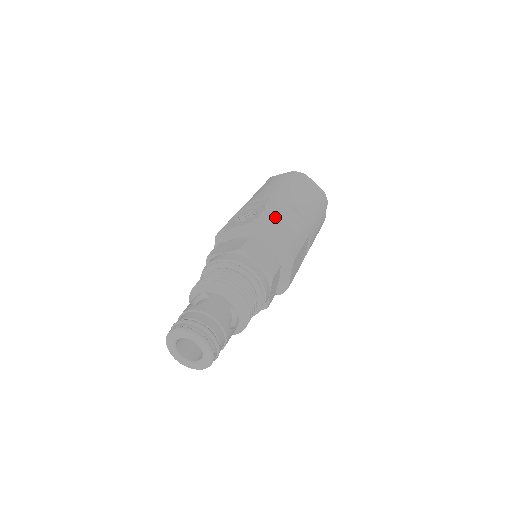
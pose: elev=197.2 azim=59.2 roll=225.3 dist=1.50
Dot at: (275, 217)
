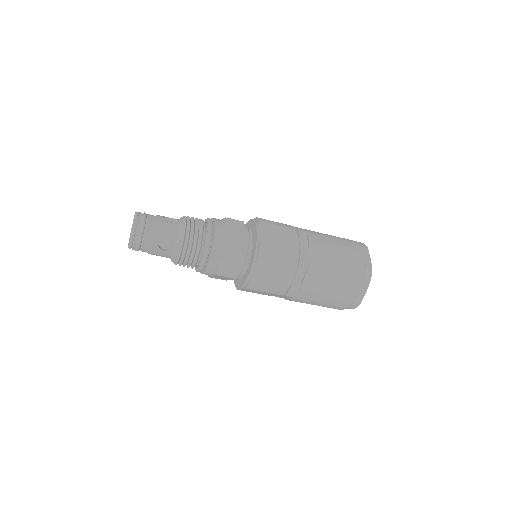
Dot at: occluded
